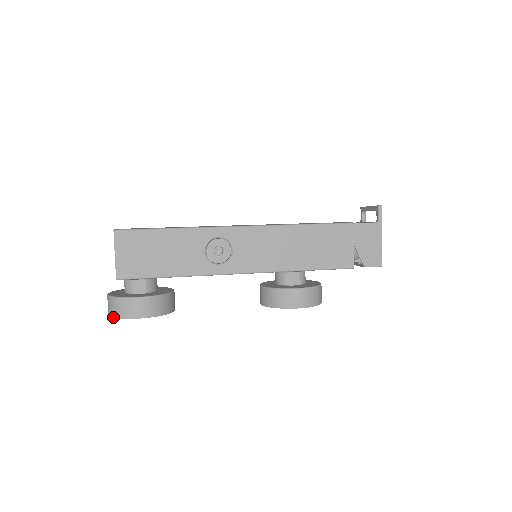
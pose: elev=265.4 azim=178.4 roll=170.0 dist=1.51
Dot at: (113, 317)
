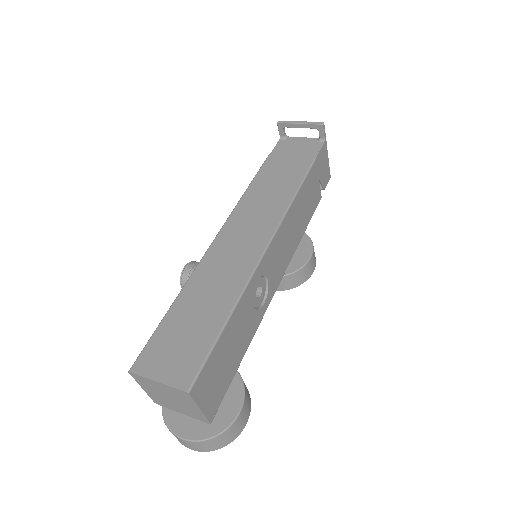
Dot at: occluded
